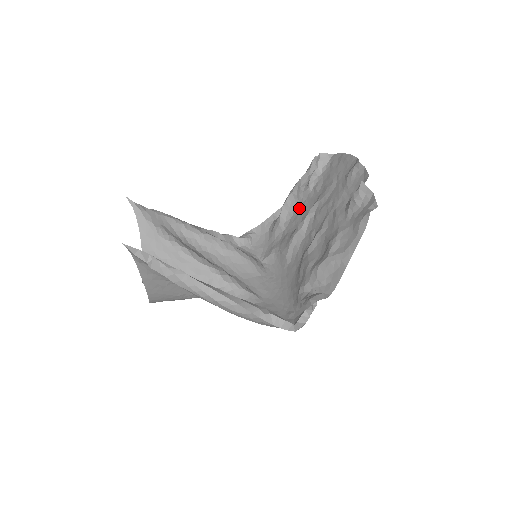
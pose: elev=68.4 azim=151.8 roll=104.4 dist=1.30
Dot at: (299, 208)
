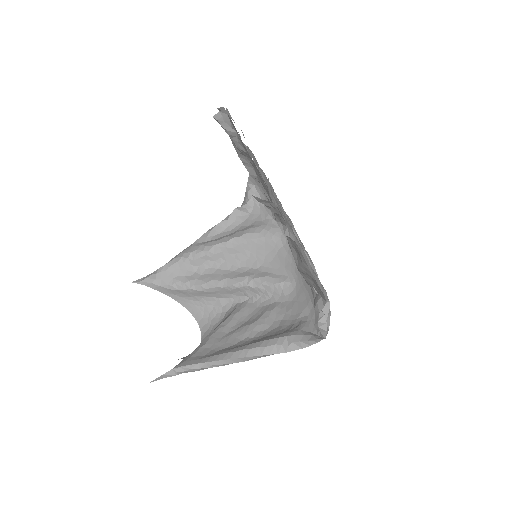
Dot at: occluded
